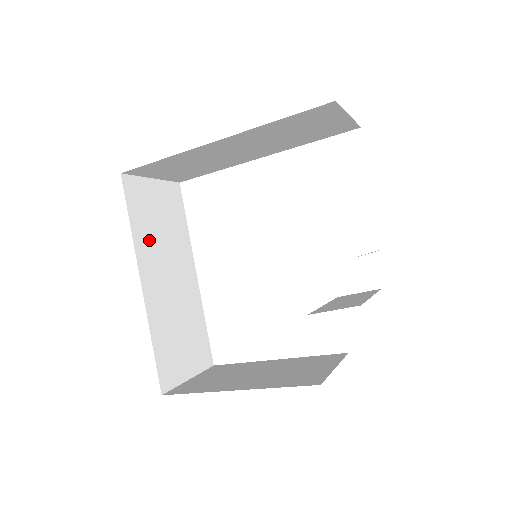
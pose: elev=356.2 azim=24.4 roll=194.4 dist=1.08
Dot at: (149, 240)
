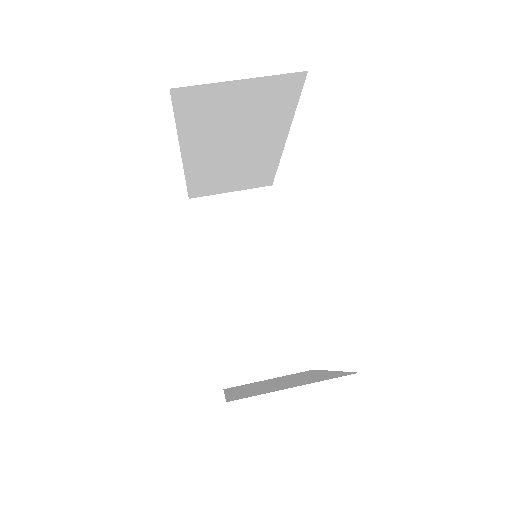
Dot at: (220, 250)
